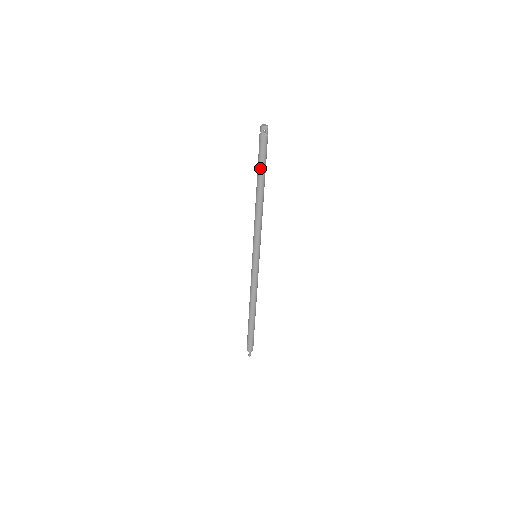
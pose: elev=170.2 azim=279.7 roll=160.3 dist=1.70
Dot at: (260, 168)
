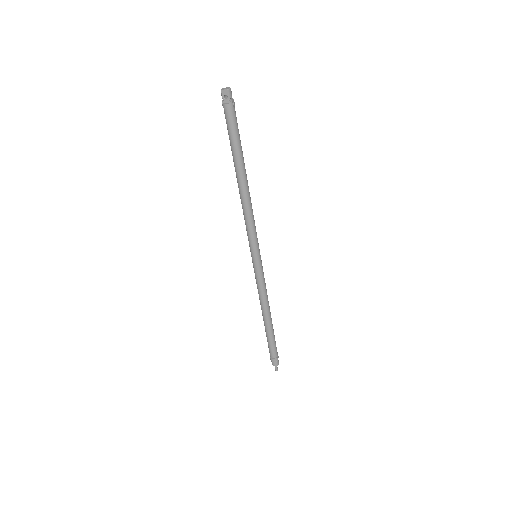
Dot at: (231, 146)
